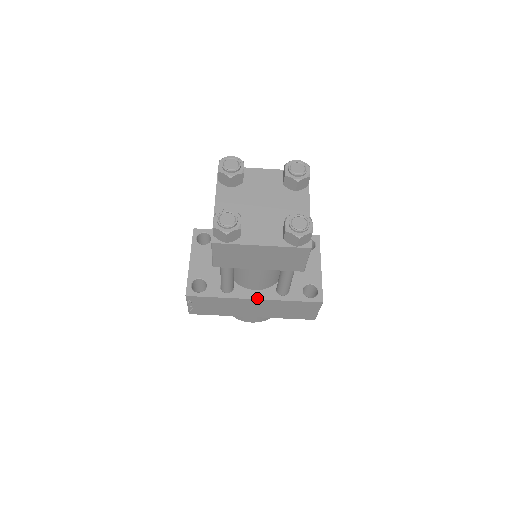
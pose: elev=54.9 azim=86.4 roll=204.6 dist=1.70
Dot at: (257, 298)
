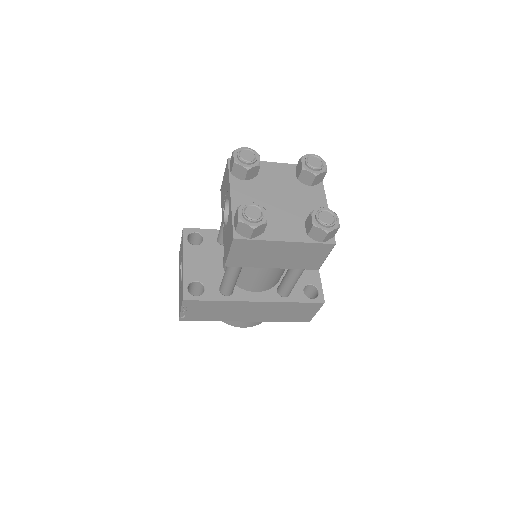
Dot at: (259, 300)
